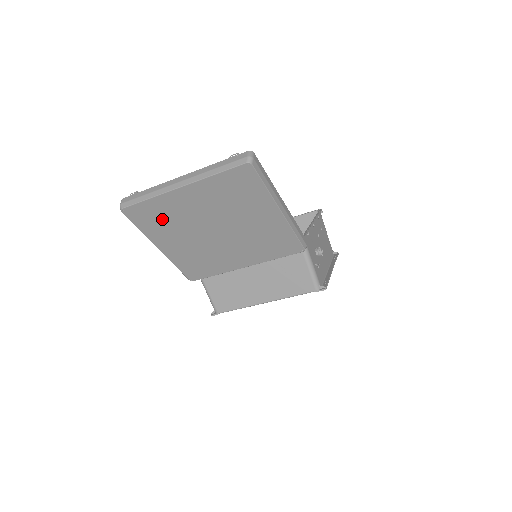
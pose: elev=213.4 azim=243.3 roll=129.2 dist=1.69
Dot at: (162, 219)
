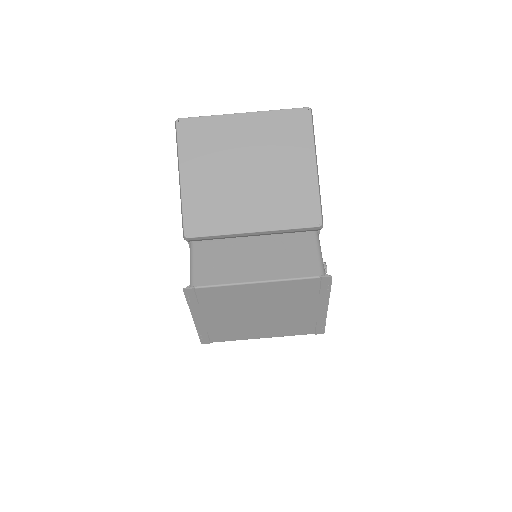
Dot at: (207, 142)
